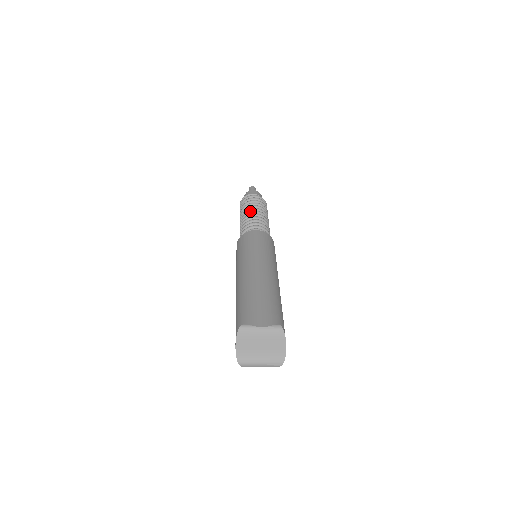
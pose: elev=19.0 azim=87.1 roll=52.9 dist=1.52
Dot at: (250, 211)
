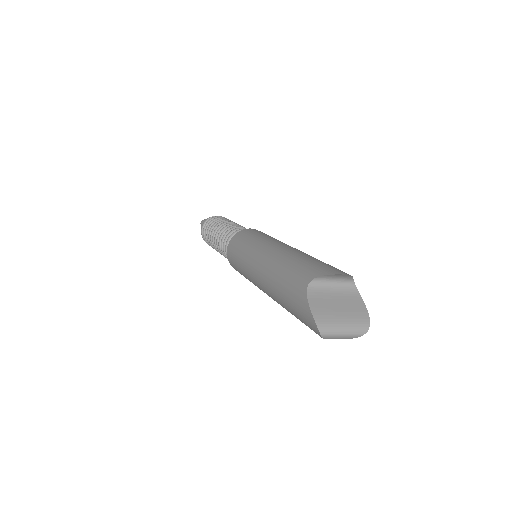
Dot at: (228, 222)
